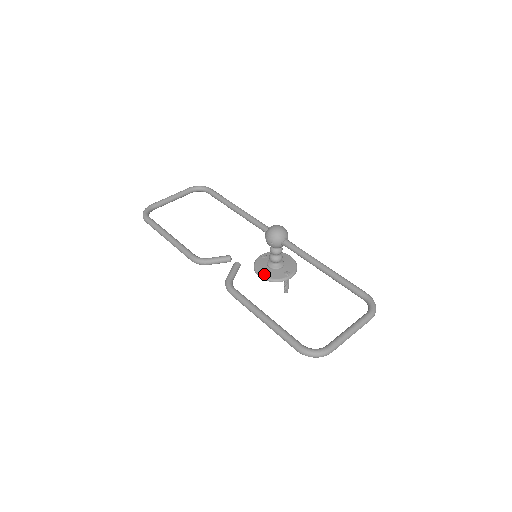
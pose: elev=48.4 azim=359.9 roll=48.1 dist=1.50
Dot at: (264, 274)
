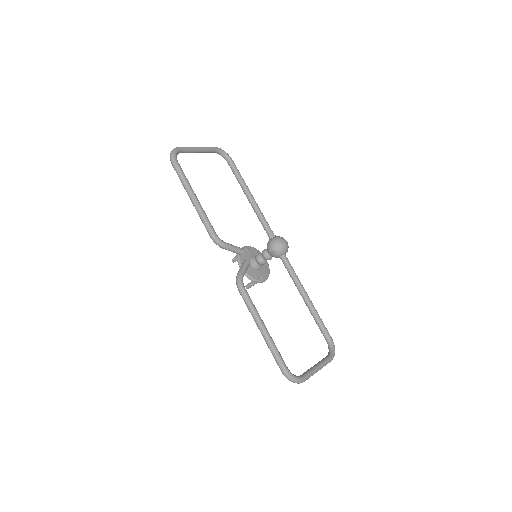
Dot at: occluded
